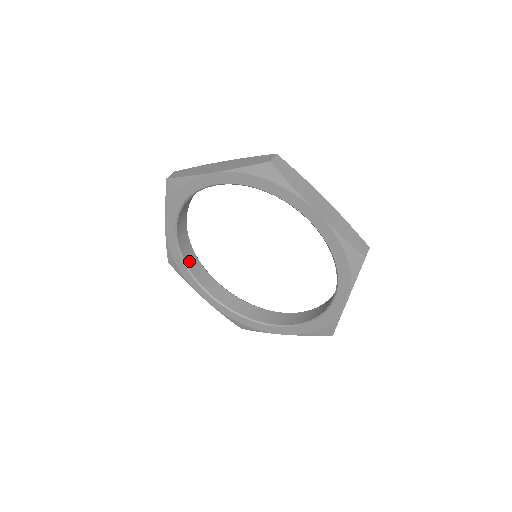
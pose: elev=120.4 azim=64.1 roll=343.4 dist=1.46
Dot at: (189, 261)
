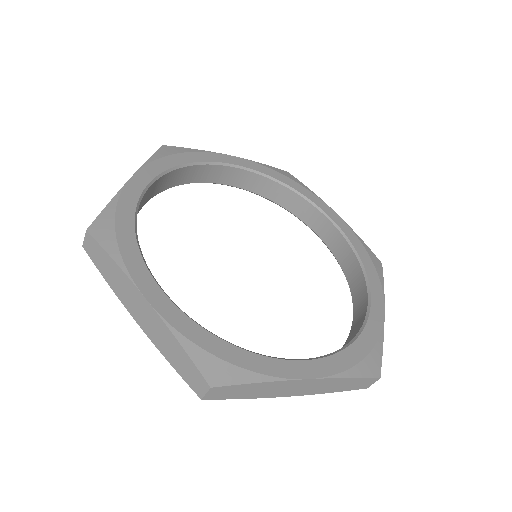
Dot at: (182, 179)
